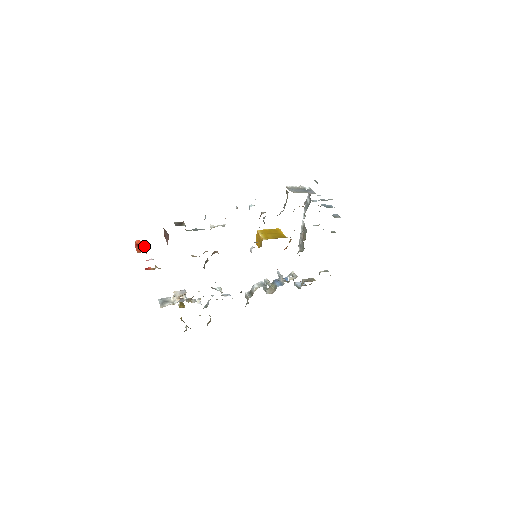
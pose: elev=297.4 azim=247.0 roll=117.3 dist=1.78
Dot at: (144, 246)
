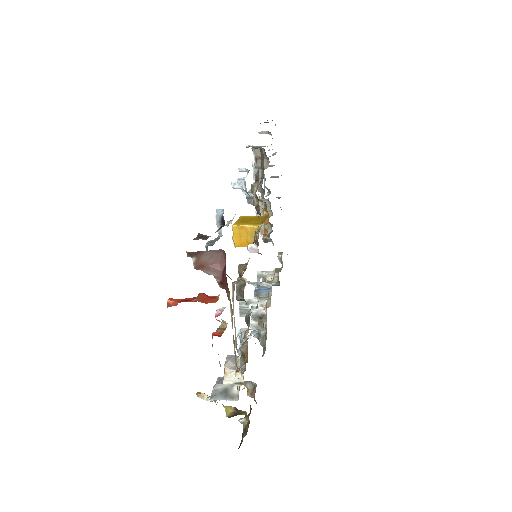
Dot at: (202, 293)
